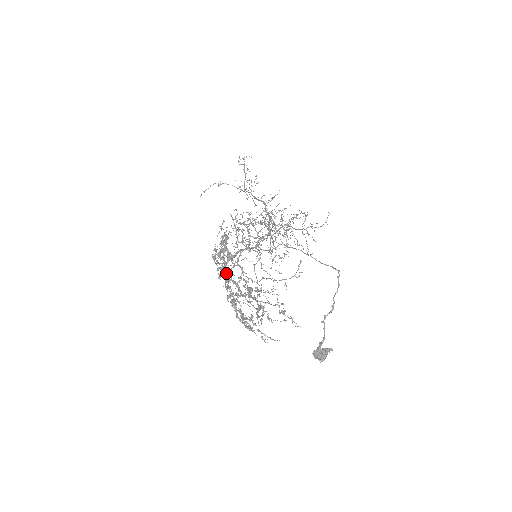
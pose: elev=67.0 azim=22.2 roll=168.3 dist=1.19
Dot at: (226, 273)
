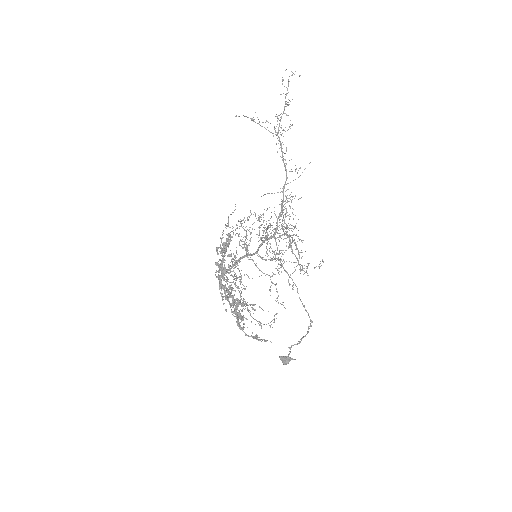
Dot at: (221, 282)
